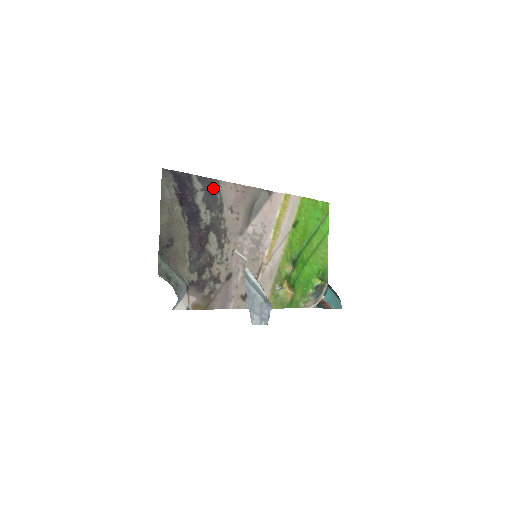
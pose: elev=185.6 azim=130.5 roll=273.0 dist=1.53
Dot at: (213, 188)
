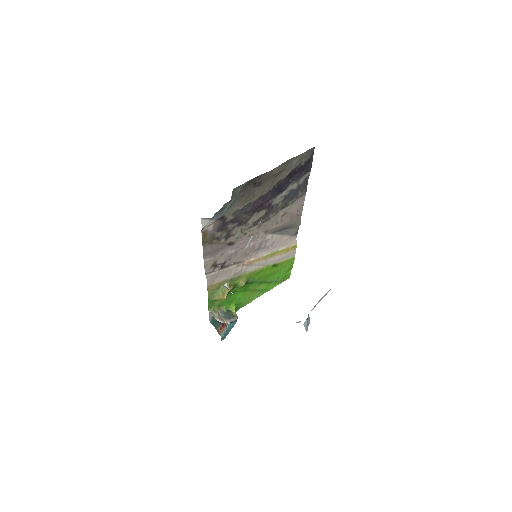
Dot at: (300, 192)
